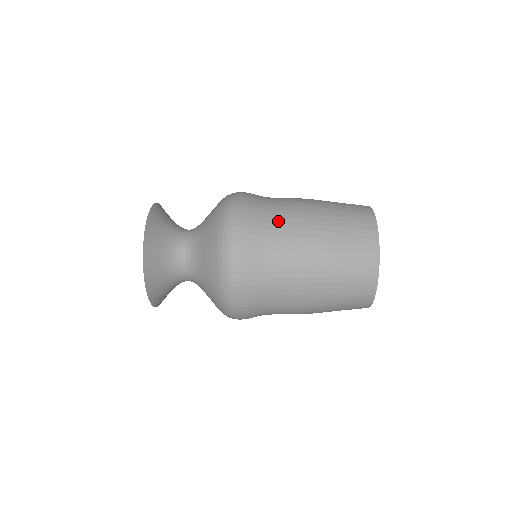
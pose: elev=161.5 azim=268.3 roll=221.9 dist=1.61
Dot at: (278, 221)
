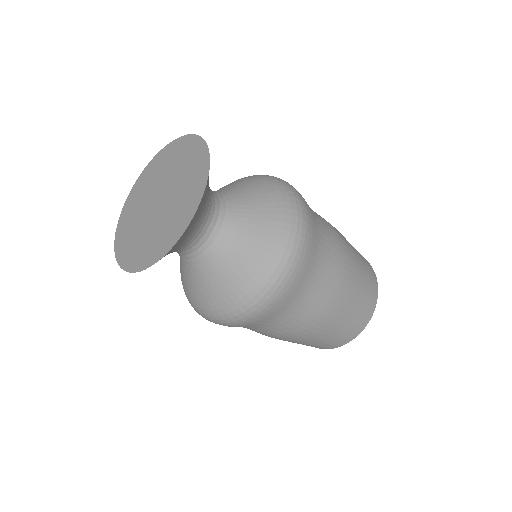
Dot at: occluded
